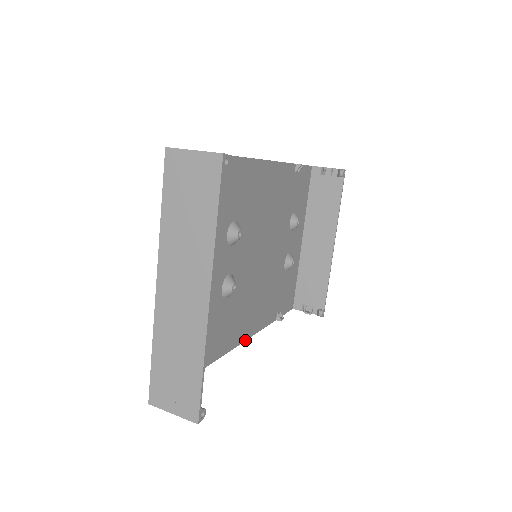
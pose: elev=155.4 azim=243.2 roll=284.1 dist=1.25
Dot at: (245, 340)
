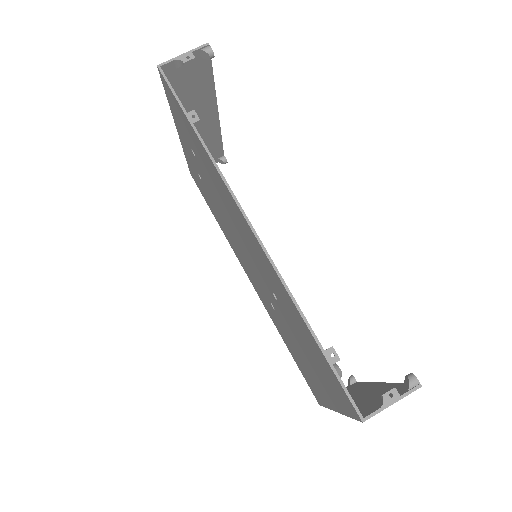
Dot at: occluded
